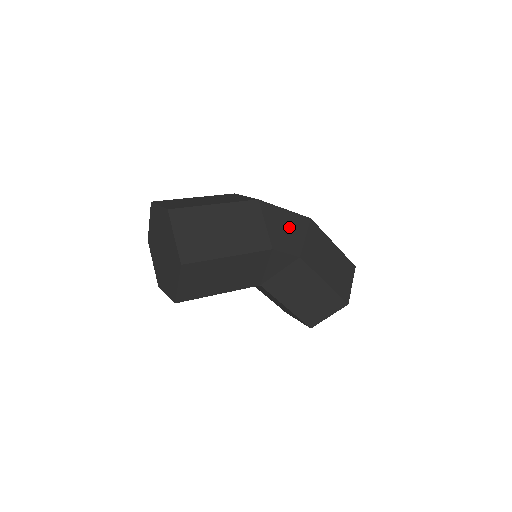
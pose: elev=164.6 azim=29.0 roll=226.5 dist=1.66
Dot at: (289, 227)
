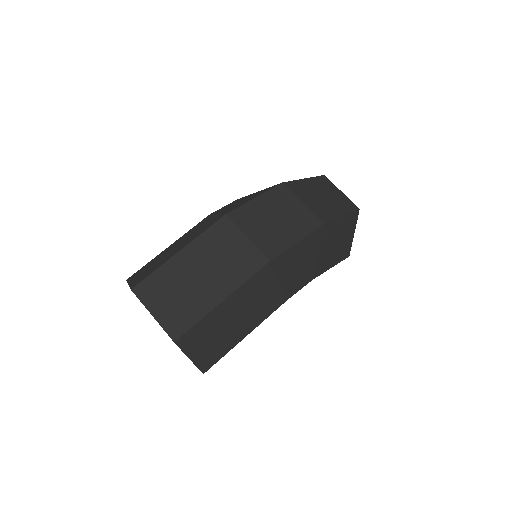
Dot at: (302, 259)
